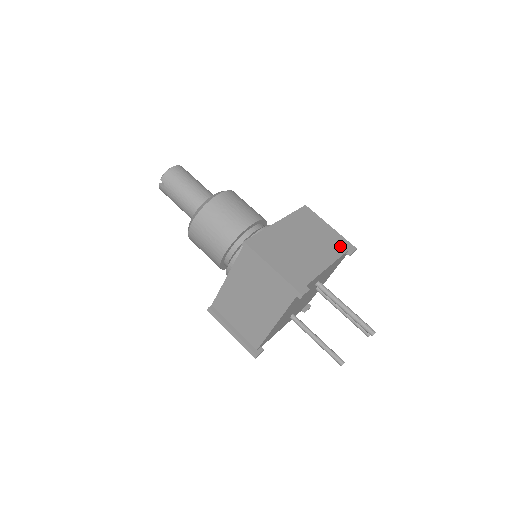
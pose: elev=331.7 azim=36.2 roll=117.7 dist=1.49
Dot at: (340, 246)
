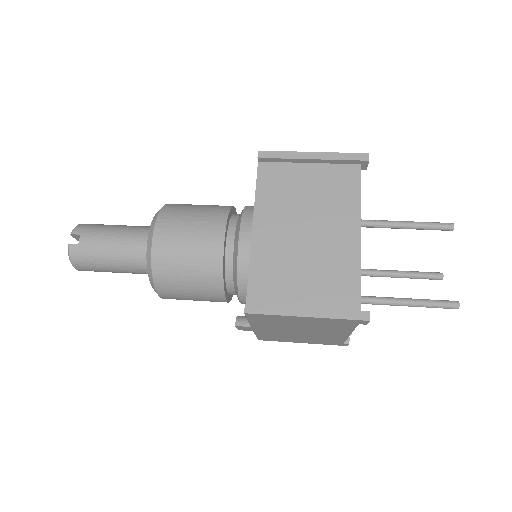
Dot at: occluded
